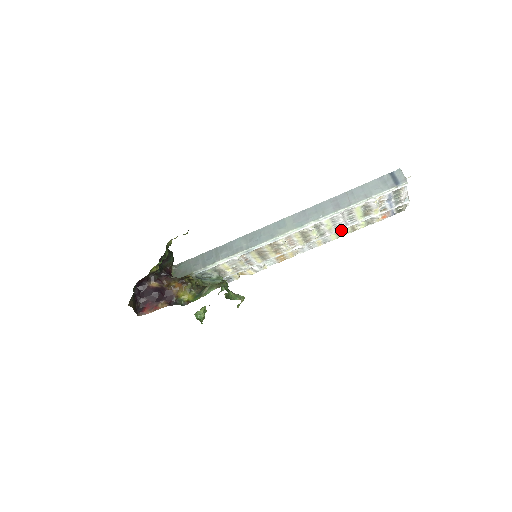
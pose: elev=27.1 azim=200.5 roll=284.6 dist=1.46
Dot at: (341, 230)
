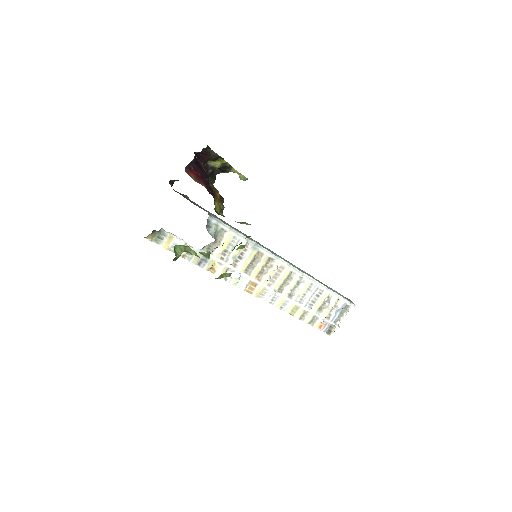
Dot at: (299, 307)
